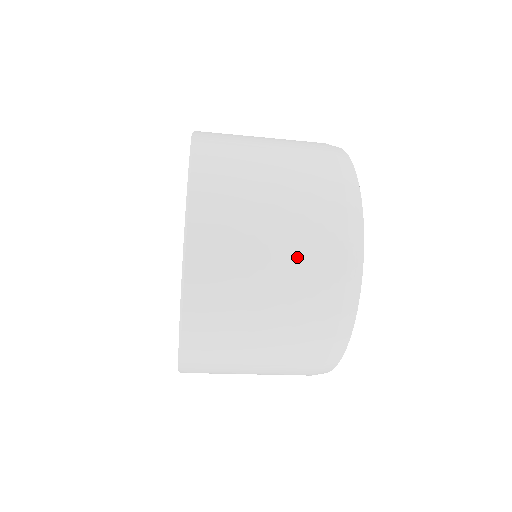
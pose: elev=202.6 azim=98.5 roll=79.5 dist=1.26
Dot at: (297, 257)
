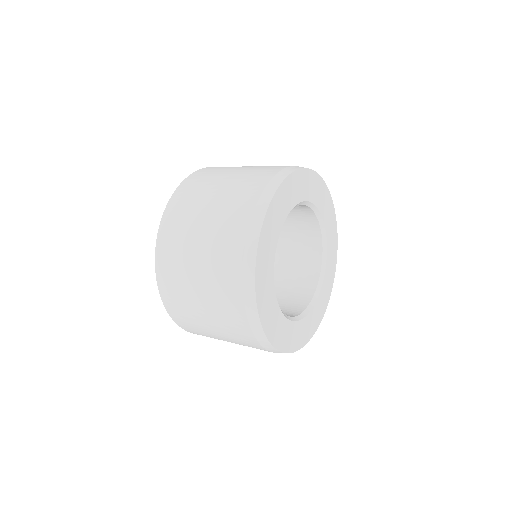
Dot at: occluded
